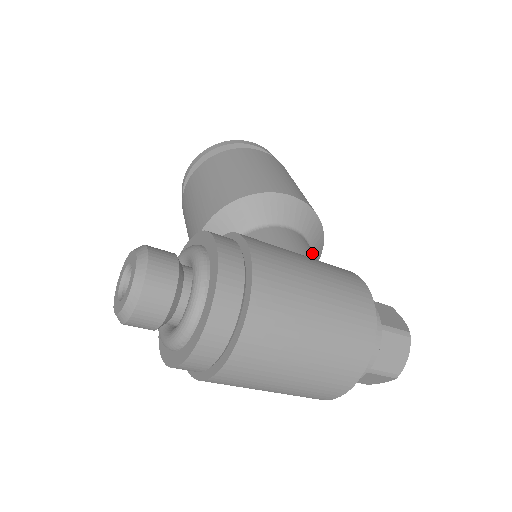
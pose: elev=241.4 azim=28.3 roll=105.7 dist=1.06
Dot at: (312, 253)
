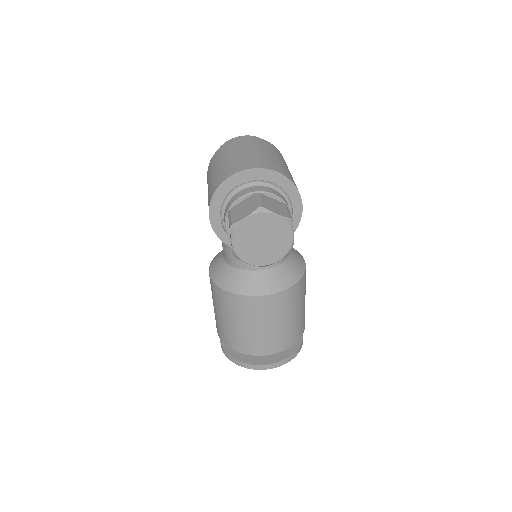
Dot at: occluded
